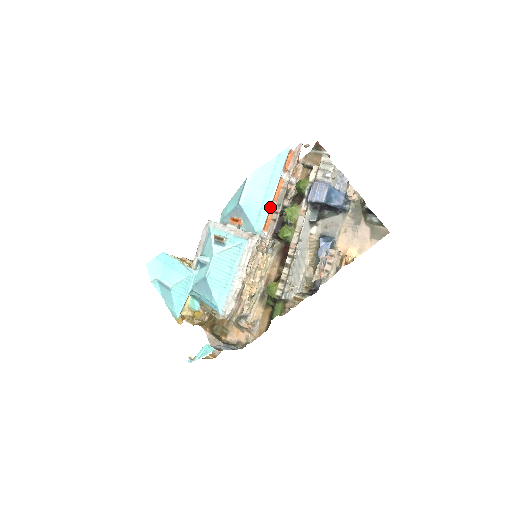
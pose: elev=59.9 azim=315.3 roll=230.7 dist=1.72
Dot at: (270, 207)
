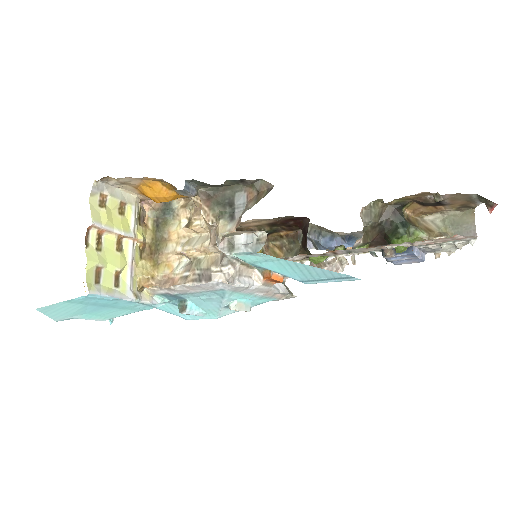
Dot at: occluded
